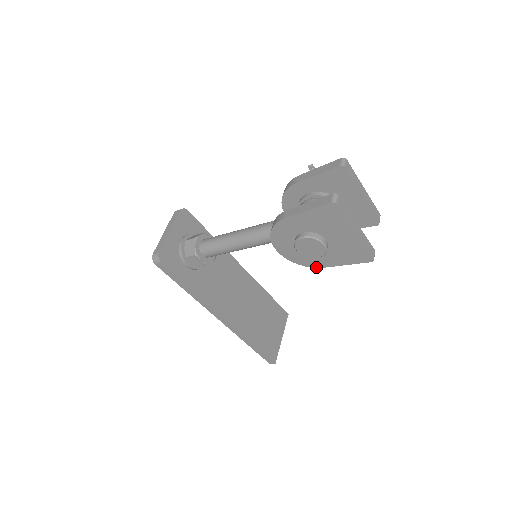
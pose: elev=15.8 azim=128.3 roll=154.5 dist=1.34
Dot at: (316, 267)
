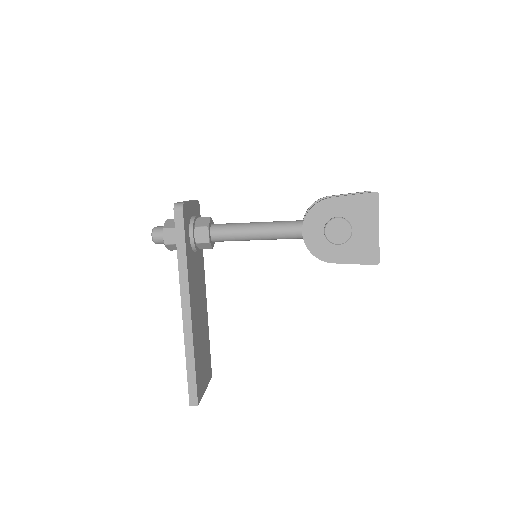
Dot at: (326, 261)
